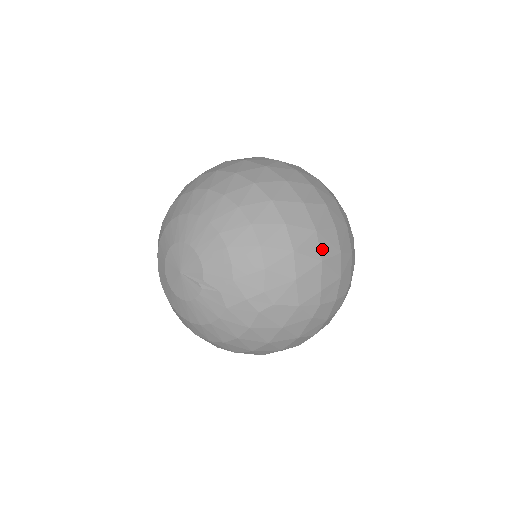
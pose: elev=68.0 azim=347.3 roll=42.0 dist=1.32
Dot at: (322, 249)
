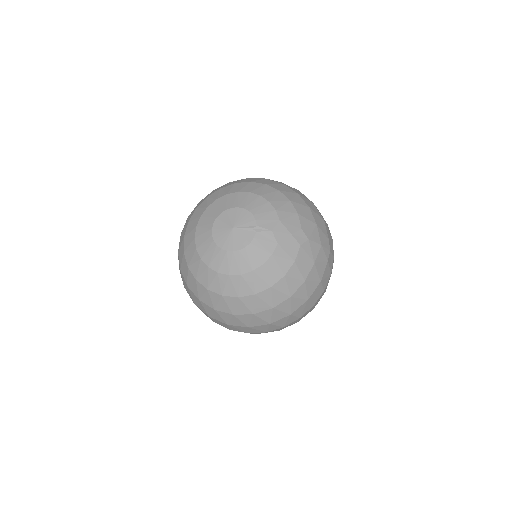
Dot at: (320, 214)
